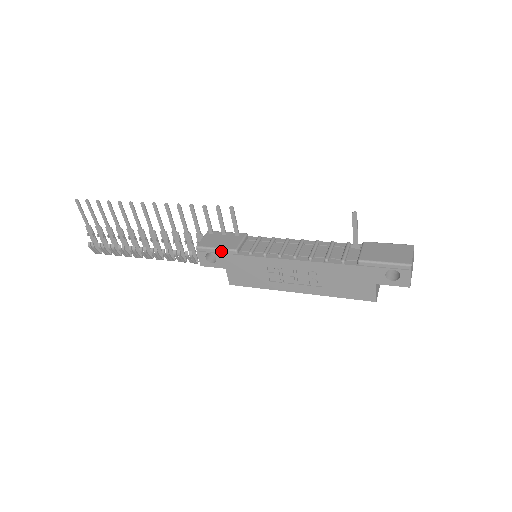
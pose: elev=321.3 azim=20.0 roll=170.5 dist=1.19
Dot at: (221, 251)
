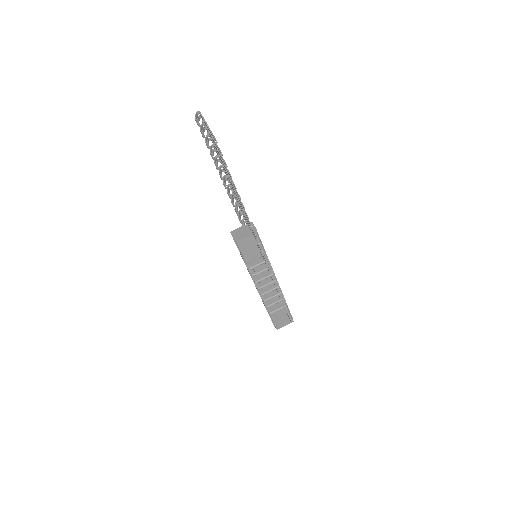
Dot at: (242, 255)
